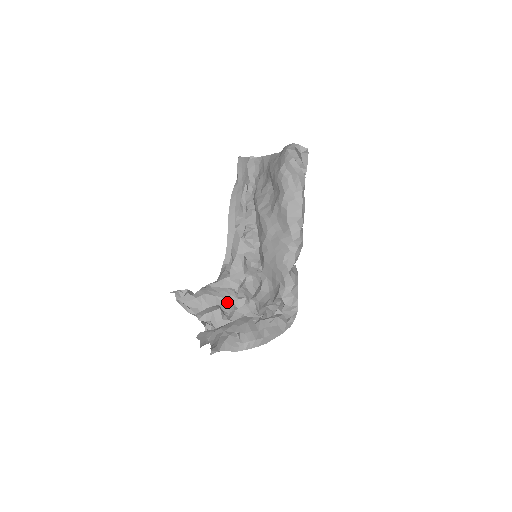
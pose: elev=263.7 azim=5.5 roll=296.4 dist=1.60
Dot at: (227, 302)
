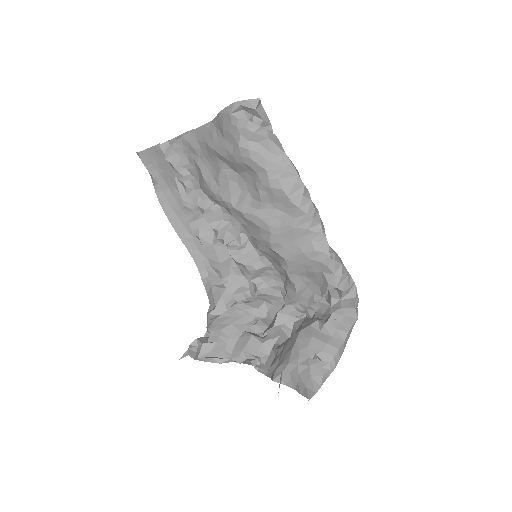
Dot at: (247, 320)
